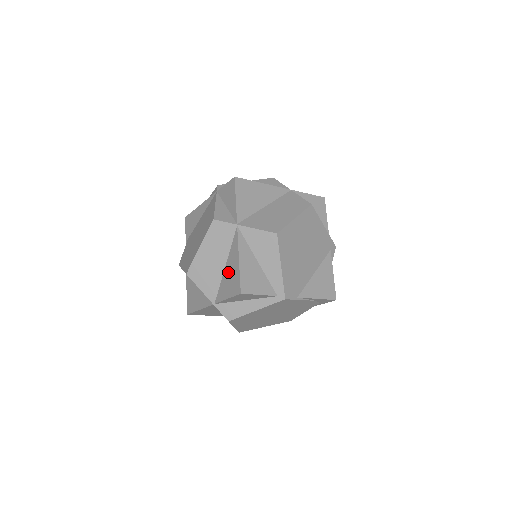
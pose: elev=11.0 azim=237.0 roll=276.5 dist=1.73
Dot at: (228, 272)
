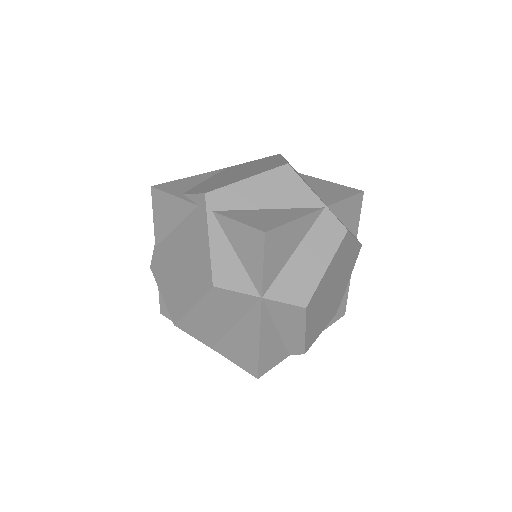
Dot at: (322, 188)
